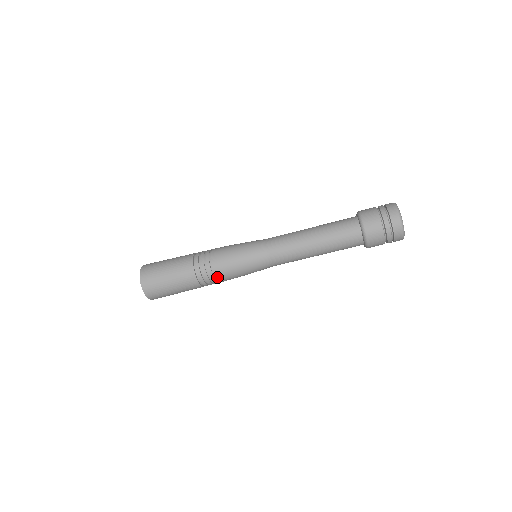
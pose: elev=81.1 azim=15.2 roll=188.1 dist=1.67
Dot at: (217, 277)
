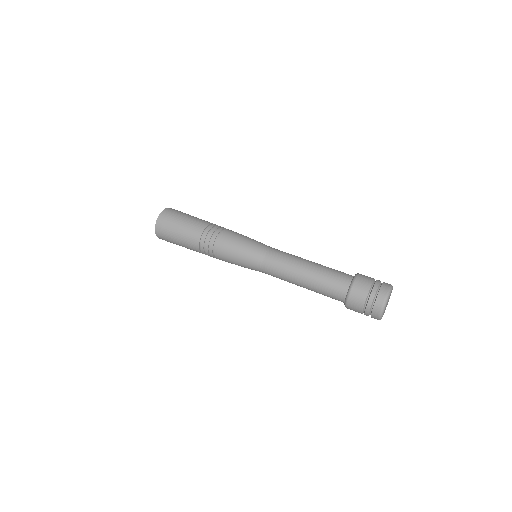
Dot at: occluded
